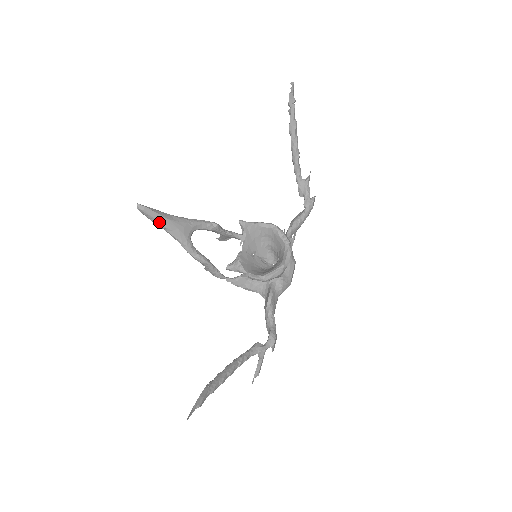
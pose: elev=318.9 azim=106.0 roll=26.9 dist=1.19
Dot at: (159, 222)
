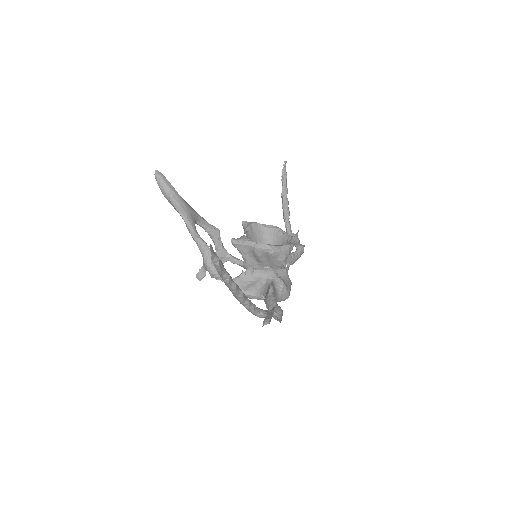
Dot at: (171, 193)
